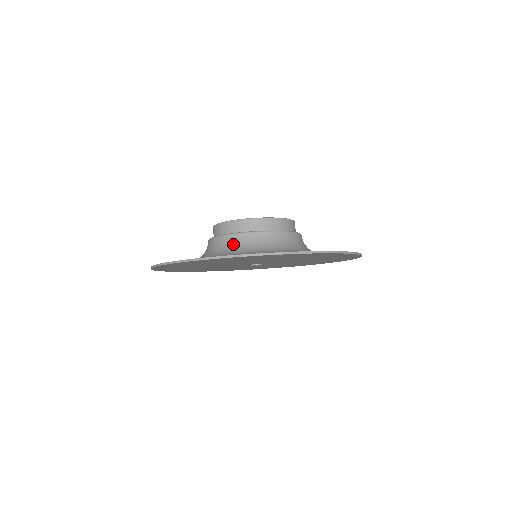
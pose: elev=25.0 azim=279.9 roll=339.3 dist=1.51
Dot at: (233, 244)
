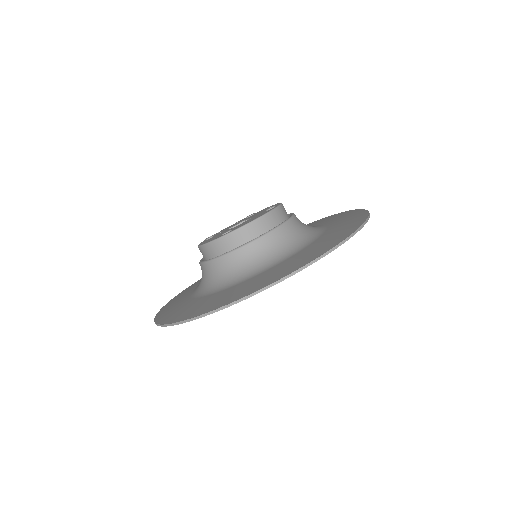
Dot at: occluded
